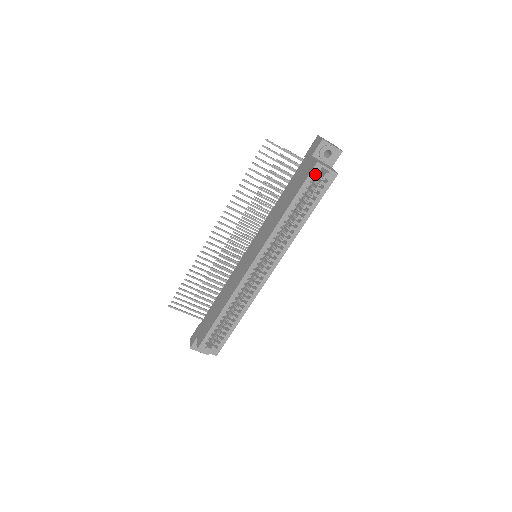
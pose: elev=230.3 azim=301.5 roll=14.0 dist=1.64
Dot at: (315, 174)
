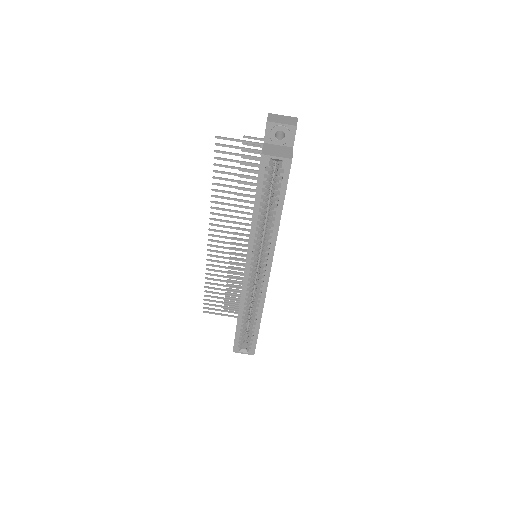
Dot at: (268, 166)
